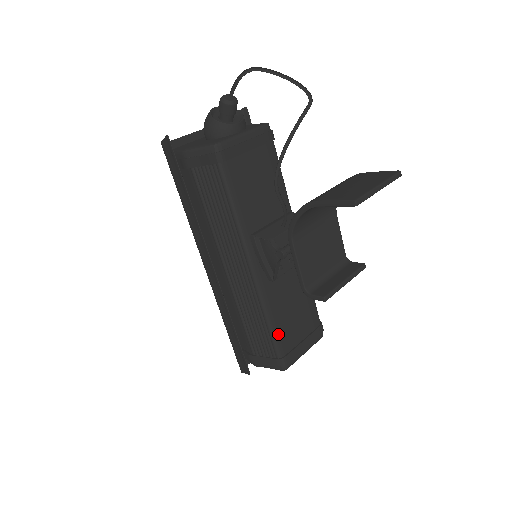
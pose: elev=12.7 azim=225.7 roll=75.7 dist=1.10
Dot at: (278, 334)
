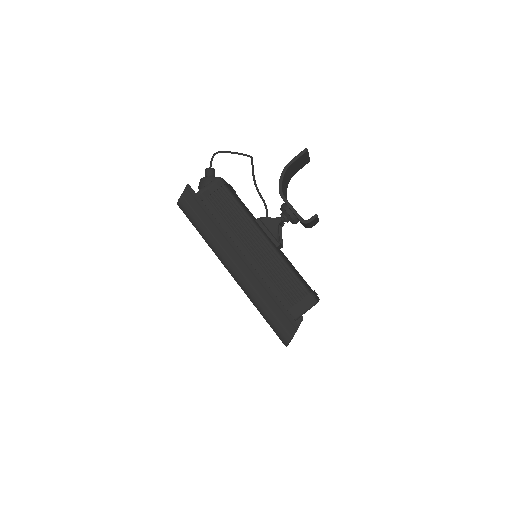
Dot at: (300, 278)
